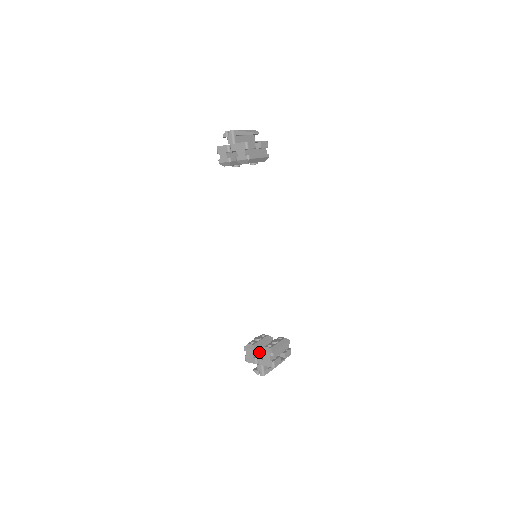
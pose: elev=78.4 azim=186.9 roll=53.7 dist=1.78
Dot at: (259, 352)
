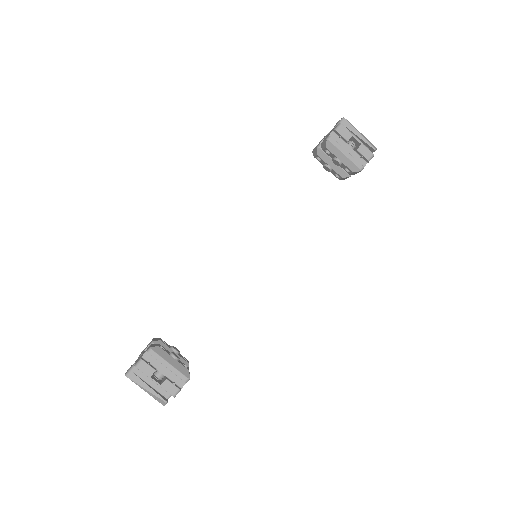
Dot at: occluded
